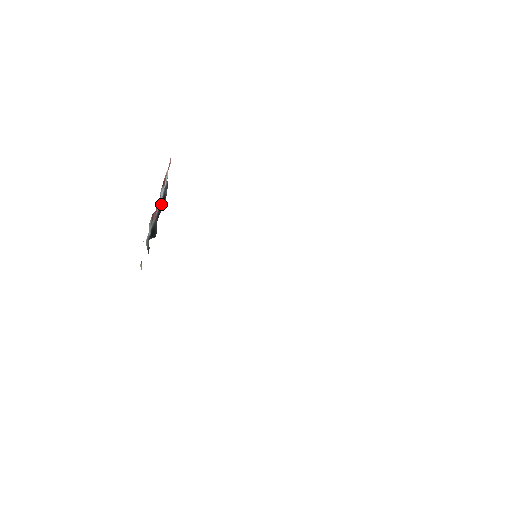
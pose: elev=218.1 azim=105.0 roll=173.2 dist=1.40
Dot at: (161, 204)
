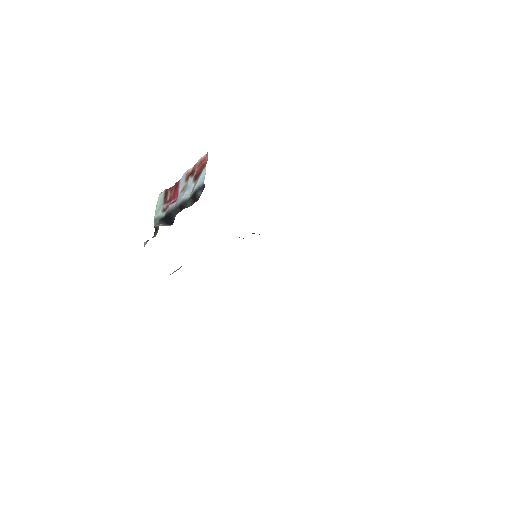
Dot at: (188, 199)
